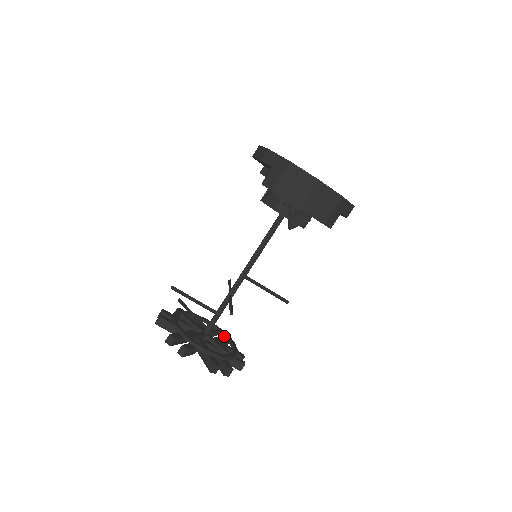
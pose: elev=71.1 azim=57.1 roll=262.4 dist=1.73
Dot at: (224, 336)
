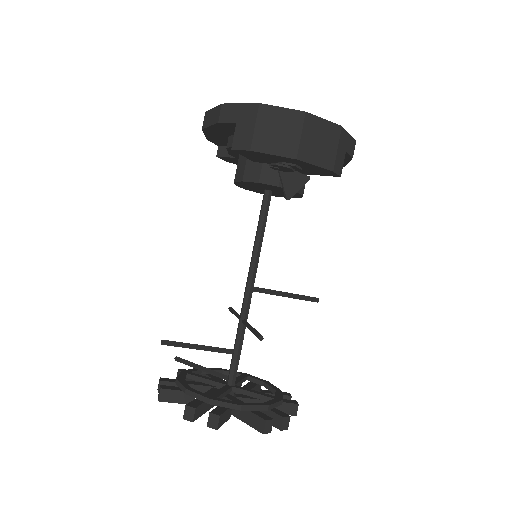
Dot at: (253, 380)
